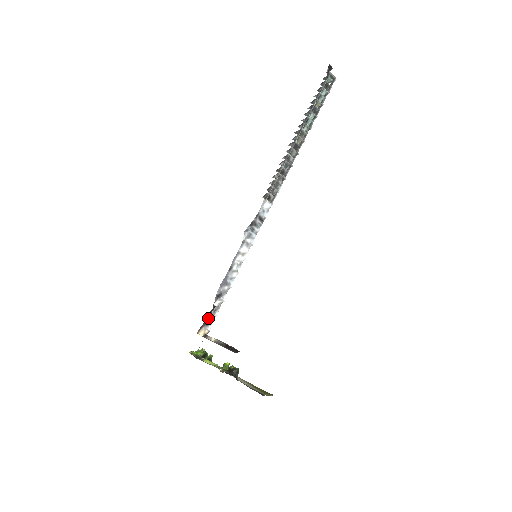
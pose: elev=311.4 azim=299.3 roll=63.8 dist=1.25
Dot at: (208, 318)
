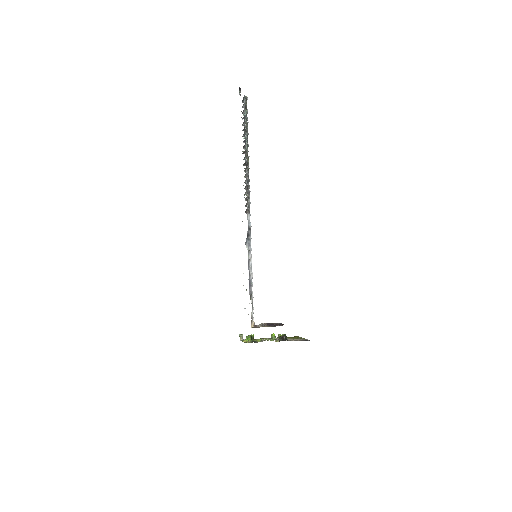
Dot at: (251, 314)
